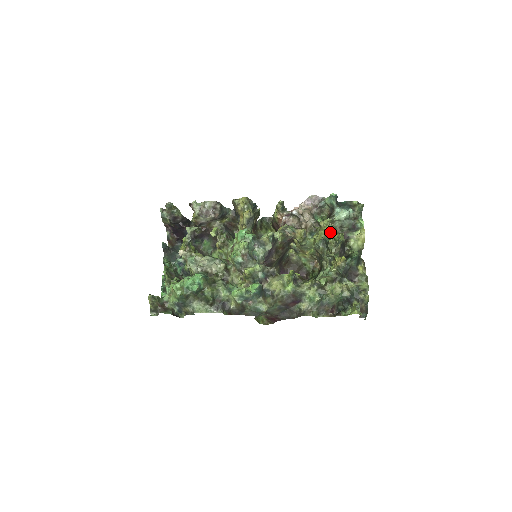
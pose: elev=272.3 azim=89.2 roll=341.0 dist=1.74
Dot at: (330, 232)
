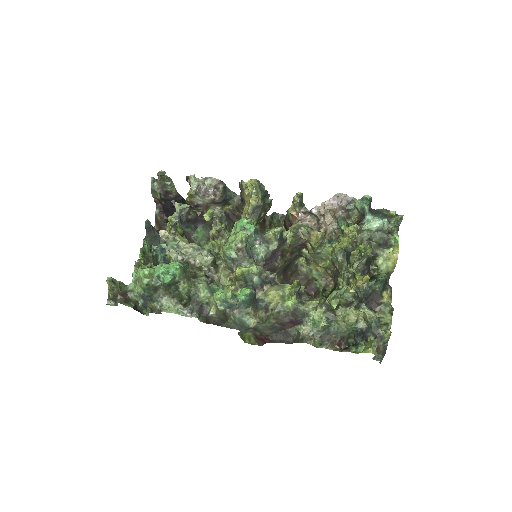
Dot at: (355, 241)
